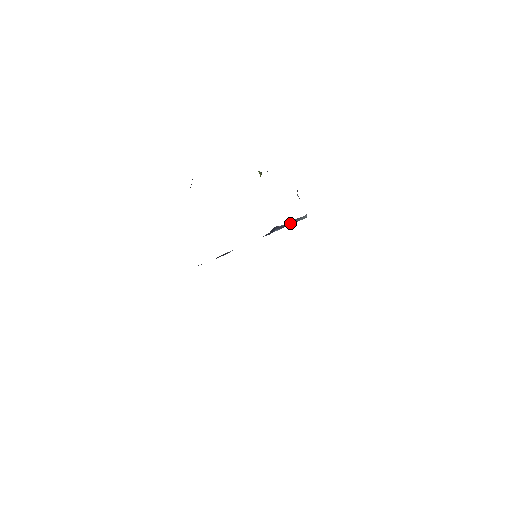
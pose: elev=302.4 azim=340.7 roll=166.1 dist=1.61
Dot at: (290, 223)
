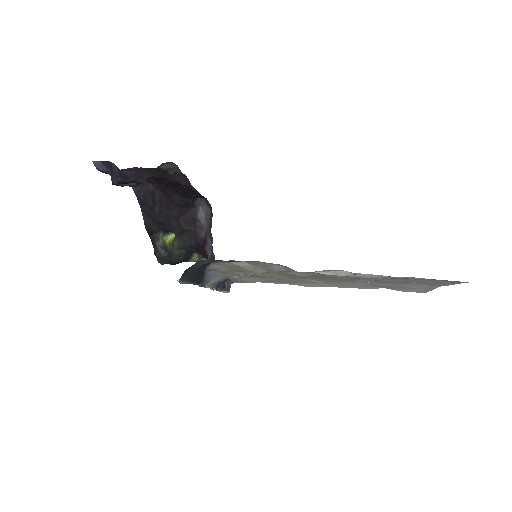
Dot at: (224, 288)
